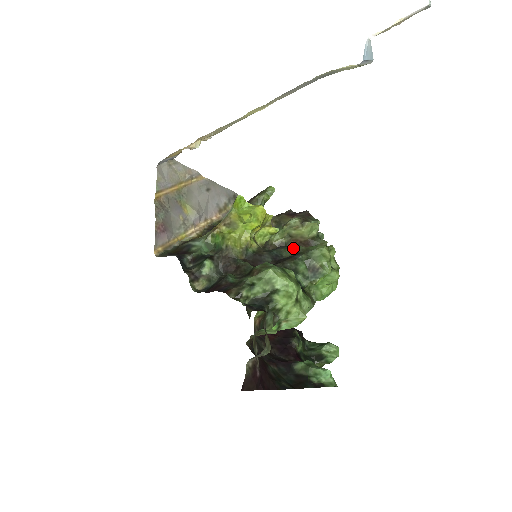
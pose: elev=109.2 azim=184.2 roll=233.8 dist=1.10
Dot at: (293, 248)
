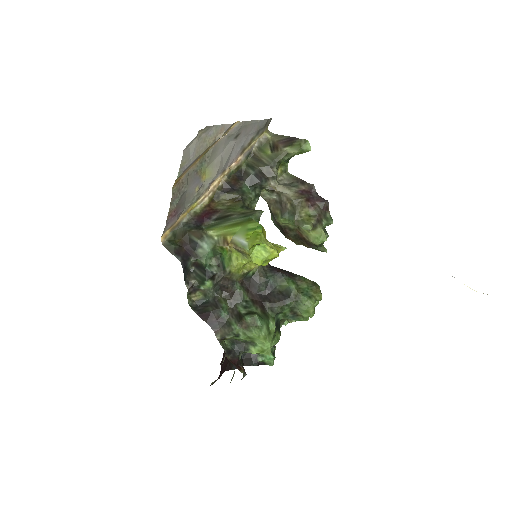
Dot at: (288, 285)
